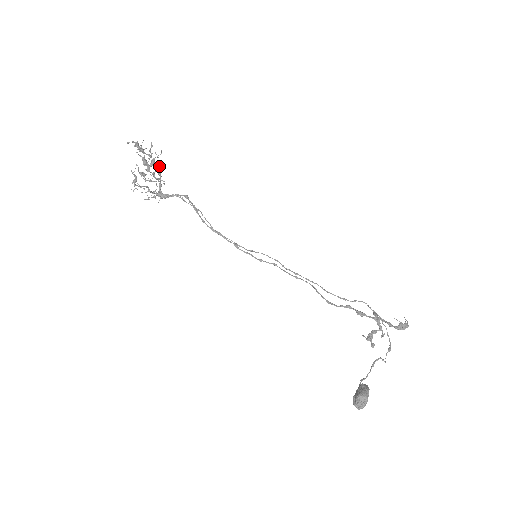
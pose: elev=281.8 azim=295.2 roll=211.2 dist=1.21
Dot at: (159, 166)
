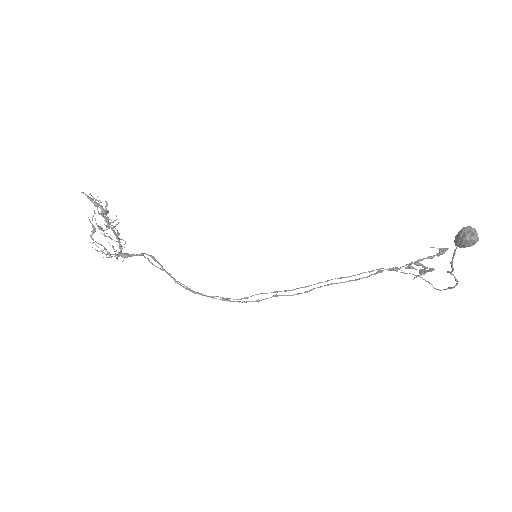
Dot at: (116, 229)
